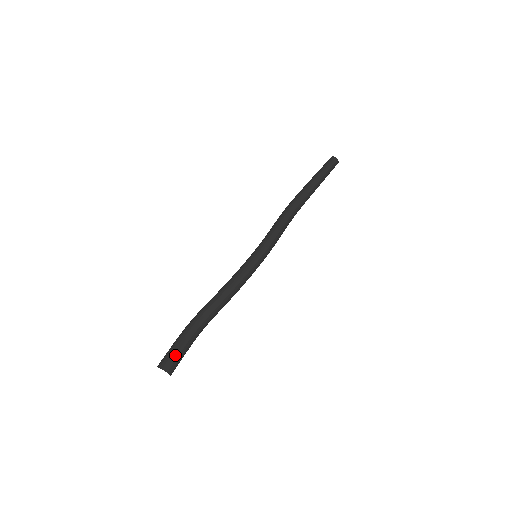
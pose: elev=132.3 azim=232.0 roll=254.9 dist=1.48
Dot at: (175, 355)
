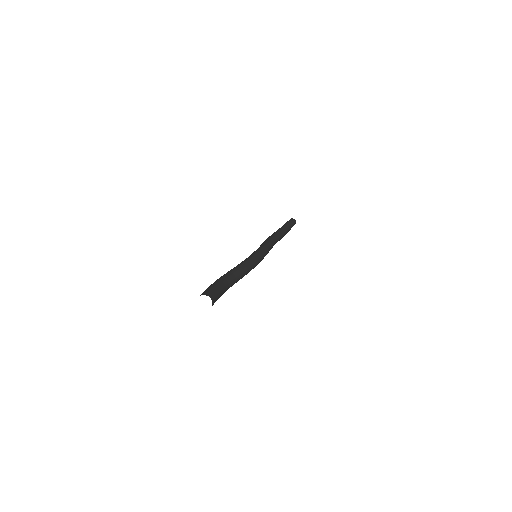
Dot at: (213, 290)
